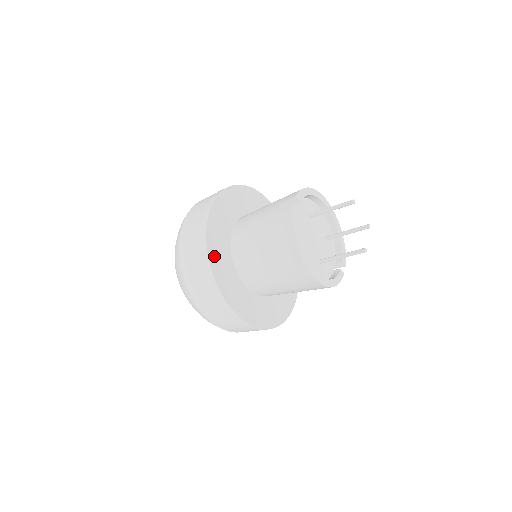
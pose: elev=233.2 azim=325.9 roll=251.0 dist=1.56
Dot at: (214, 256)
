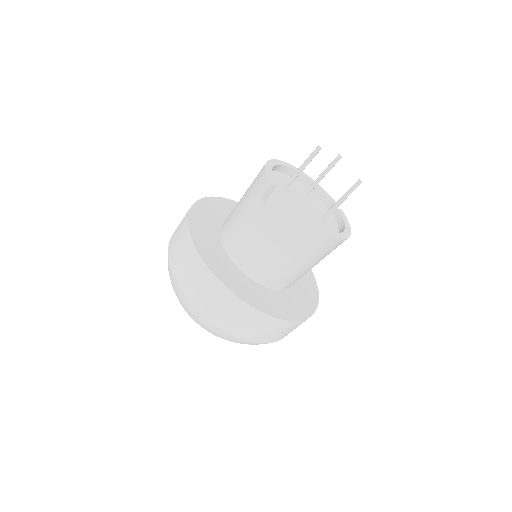
Dot at: (243, 294)
